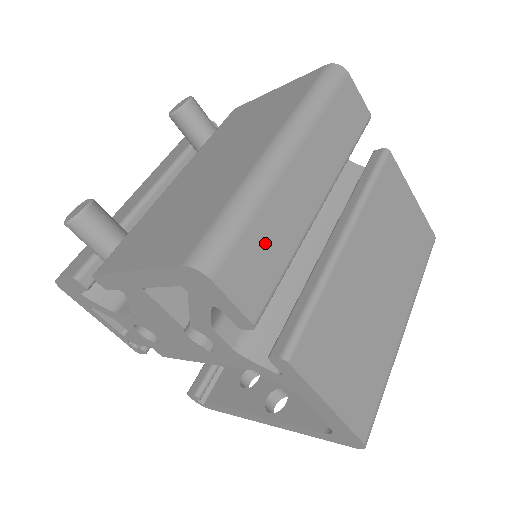
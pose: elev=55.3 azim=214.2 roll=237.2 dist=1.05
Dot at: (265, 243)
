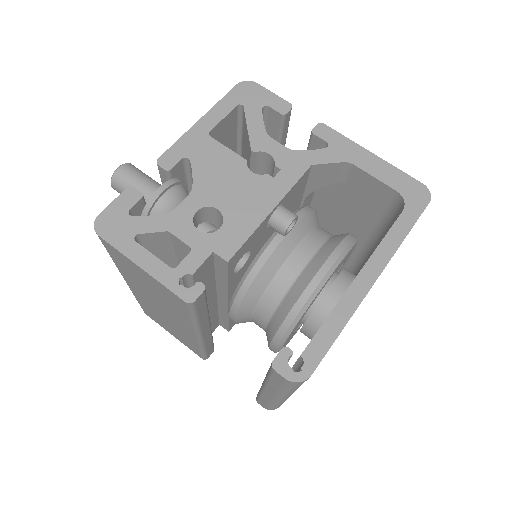
Dot at: occluded
